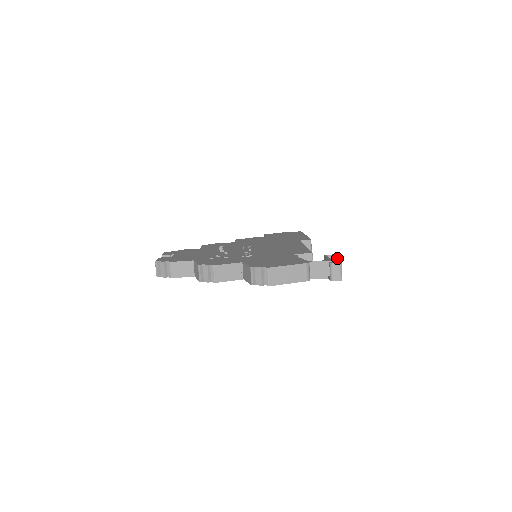
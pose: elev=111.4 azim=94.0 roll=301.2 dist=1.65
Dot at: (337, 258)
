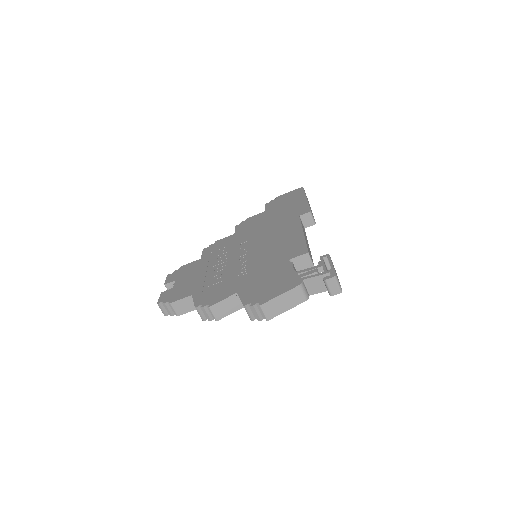
Dot at: (332, 265)
